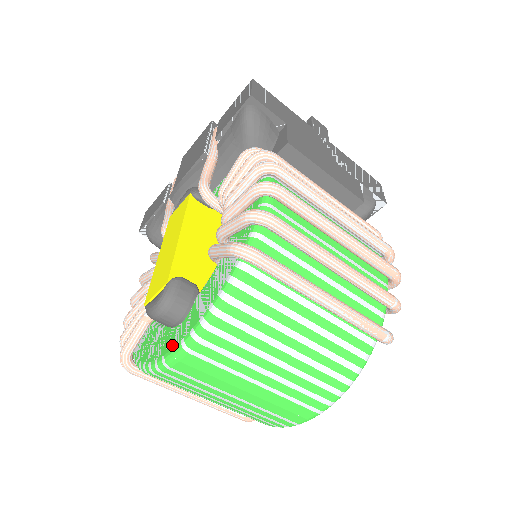
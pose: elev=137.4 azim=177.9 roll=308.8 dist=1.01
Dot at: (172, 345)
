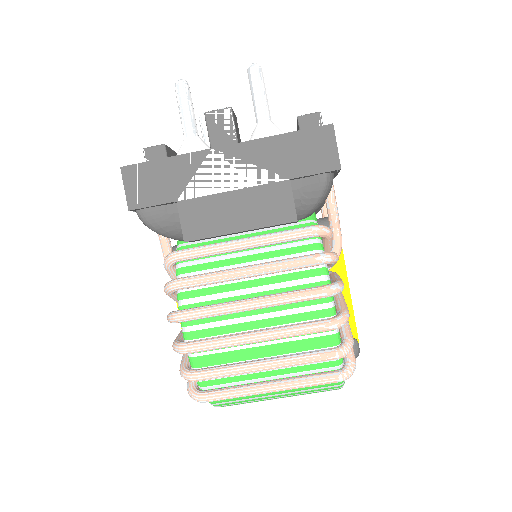
Dot at: occluded
